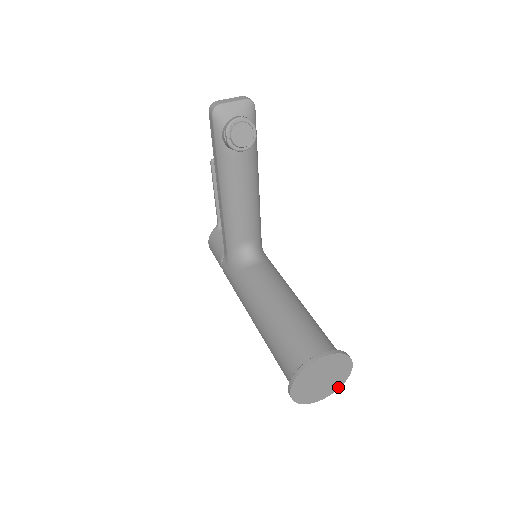
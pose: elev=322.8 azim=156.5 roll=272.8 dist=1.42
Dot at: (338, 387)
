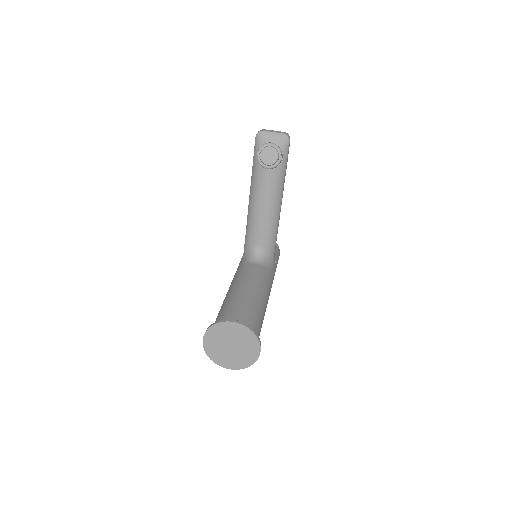
Dot at: (246, 366)
